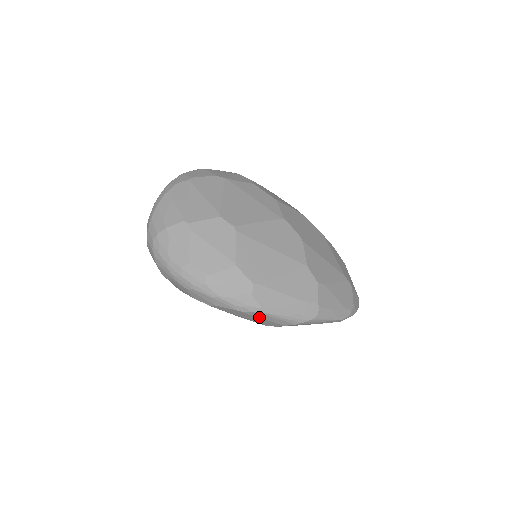
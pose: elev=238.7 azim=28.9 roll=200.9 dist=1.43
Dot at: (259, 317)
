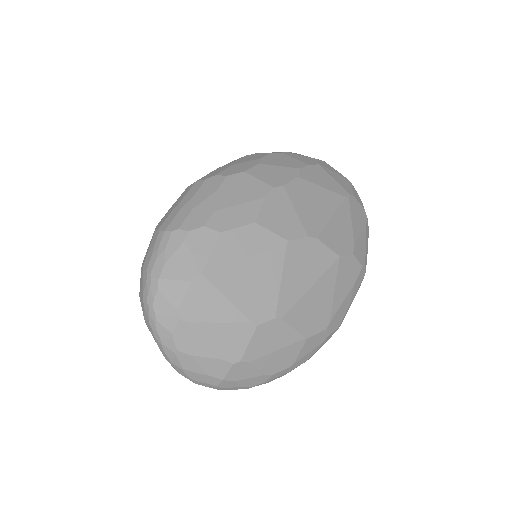
Dot at: occluded
